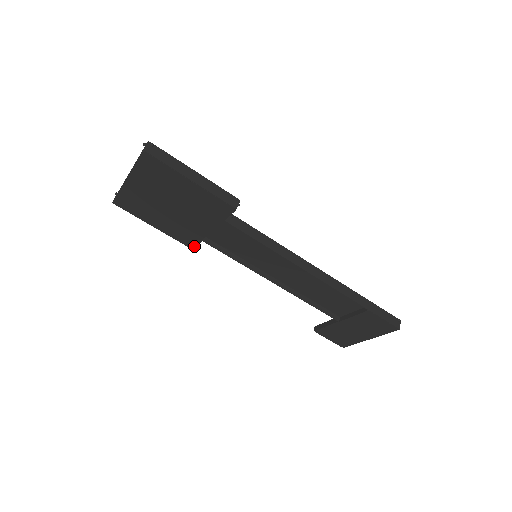
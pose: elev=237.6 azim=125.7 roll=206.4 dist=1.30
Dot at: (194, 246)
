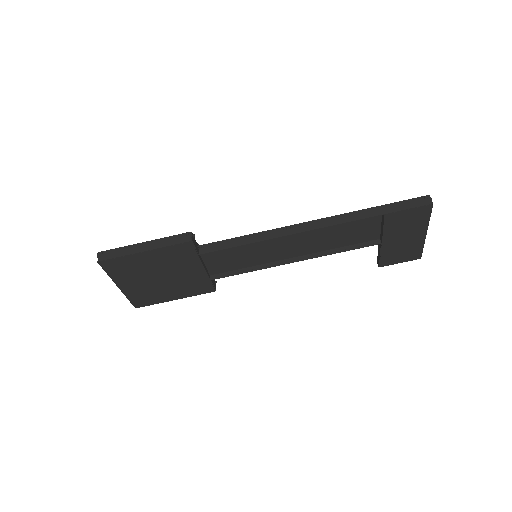
Dot at: (213, 288)
